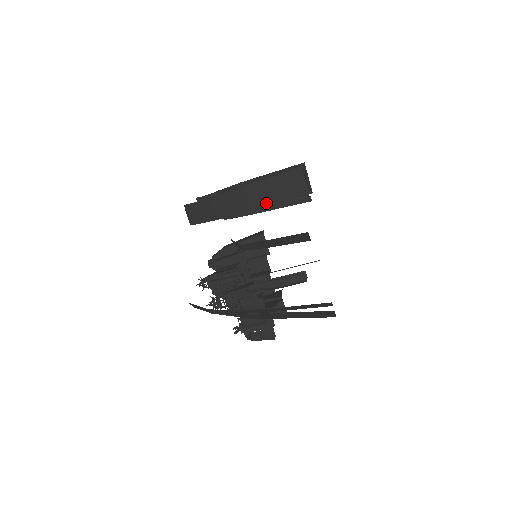
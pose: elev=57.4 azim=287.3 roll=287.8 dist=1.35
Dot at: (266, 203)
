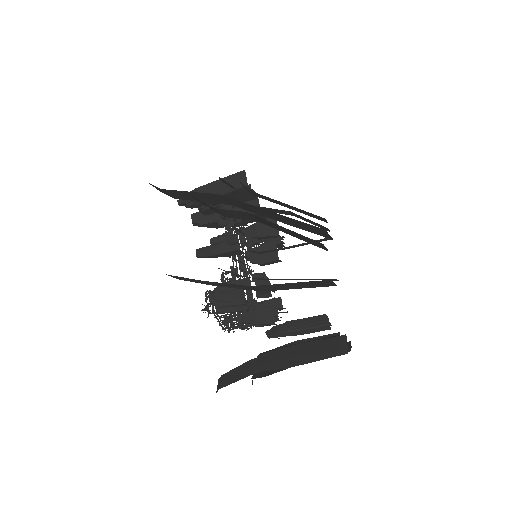
Dot at: (280, 289)
